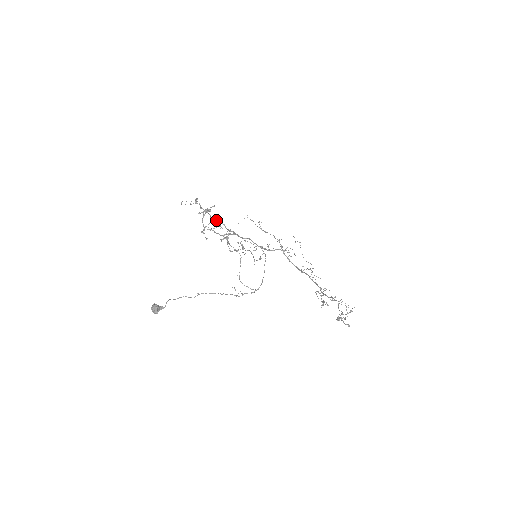
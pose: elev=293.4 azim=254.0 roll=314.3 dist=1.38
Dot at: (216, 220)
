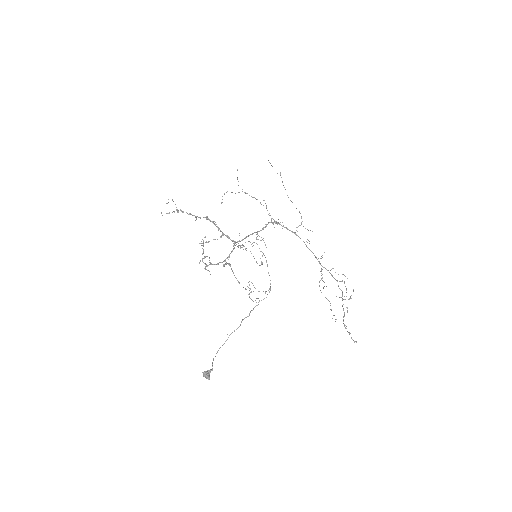
Dot at: occluded
